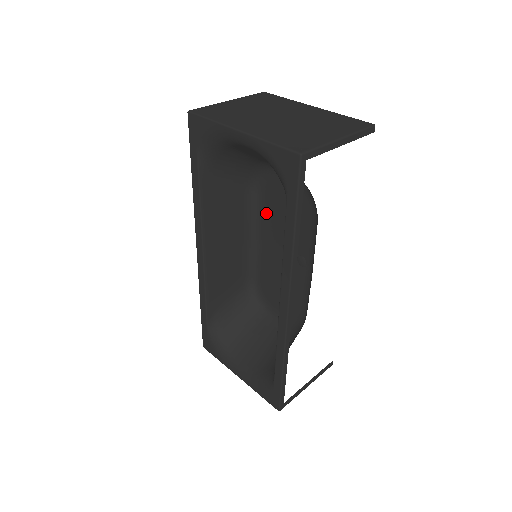
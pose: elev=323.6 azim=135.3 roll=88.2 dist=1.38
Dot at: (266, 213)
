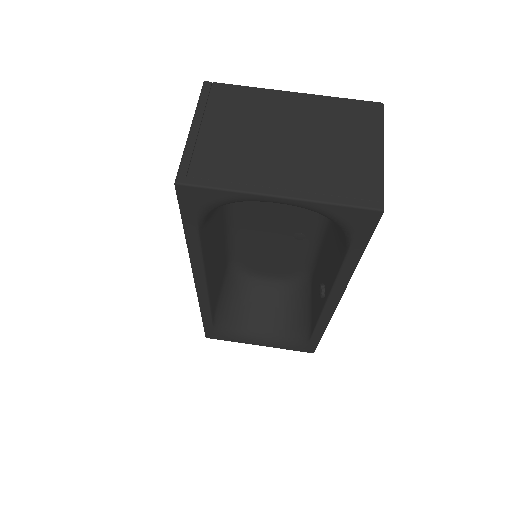
Dot at: (247, 209)
